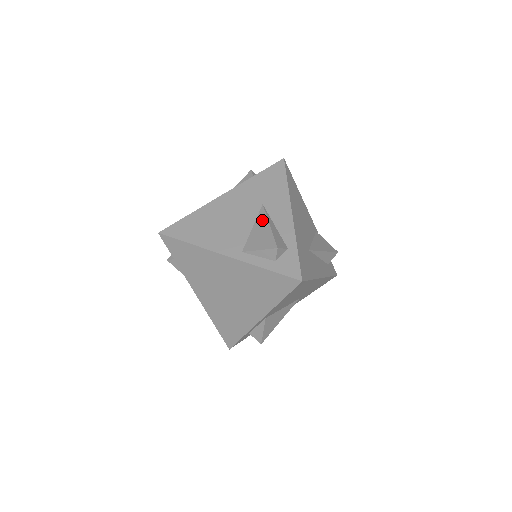
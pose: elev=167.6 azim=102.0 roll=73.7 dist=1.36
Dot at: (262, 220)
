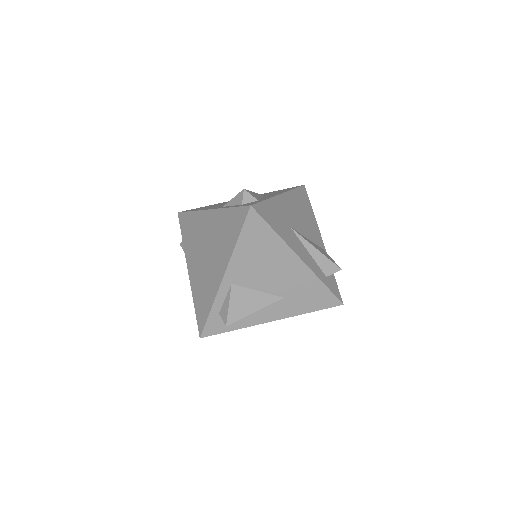
Dot at: occluded
